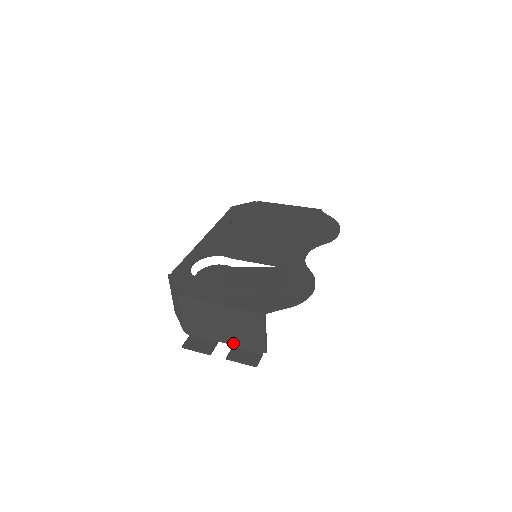
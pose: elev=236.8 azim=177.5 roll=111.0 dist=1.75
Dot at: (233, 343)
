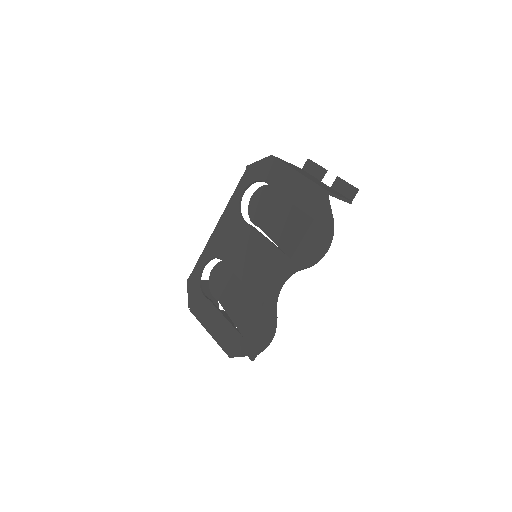
Dot at: occluded
